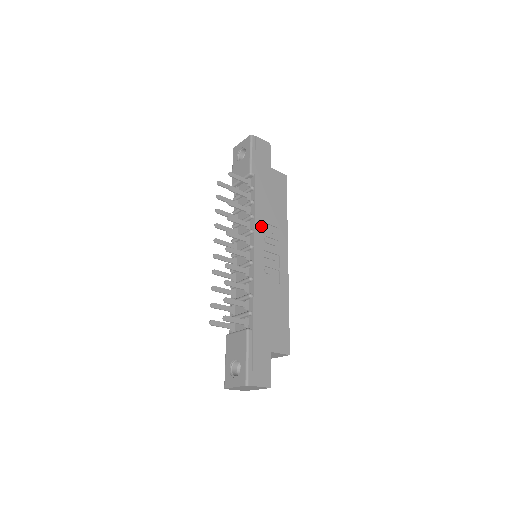
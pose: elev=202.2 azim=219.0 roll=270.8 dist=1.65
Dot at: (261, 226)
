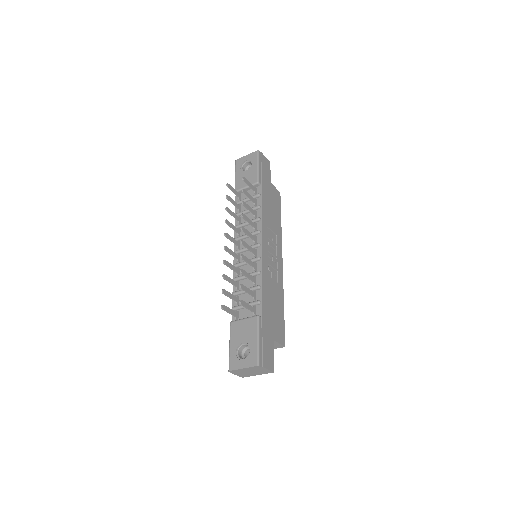
Dot at: (266, 229)
